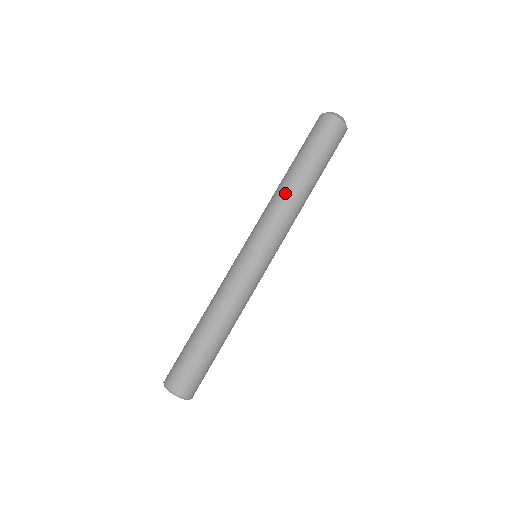
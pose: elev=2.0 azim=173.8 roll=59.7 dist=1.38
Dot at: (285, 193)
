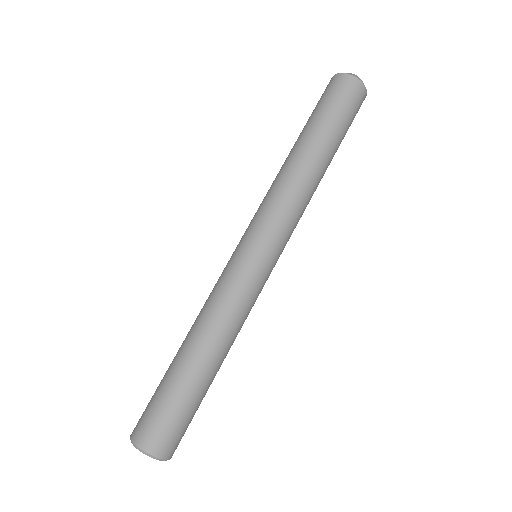
Dot at: (313, 184)
